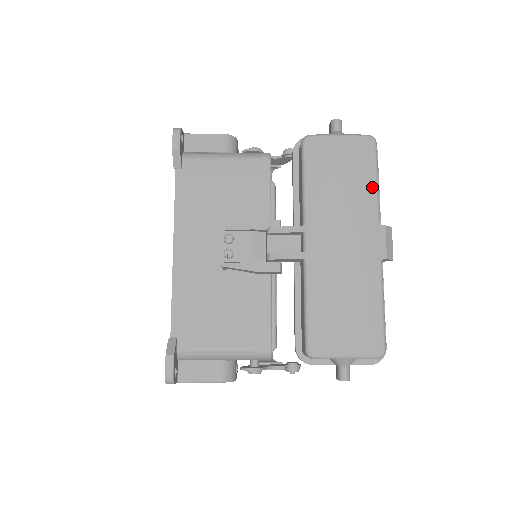
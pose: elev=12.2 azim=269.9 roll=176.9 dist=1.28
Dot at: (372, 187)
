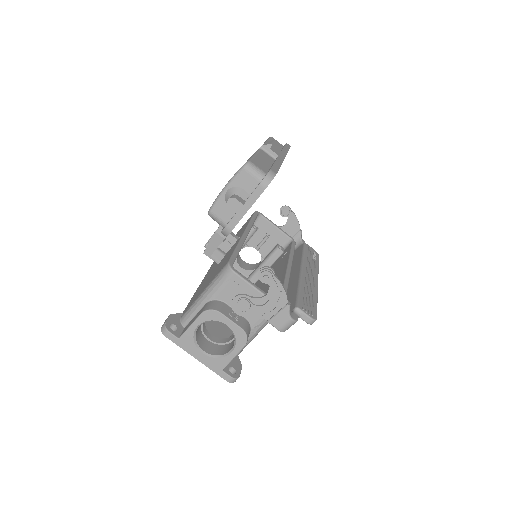
Dot at: occluded
